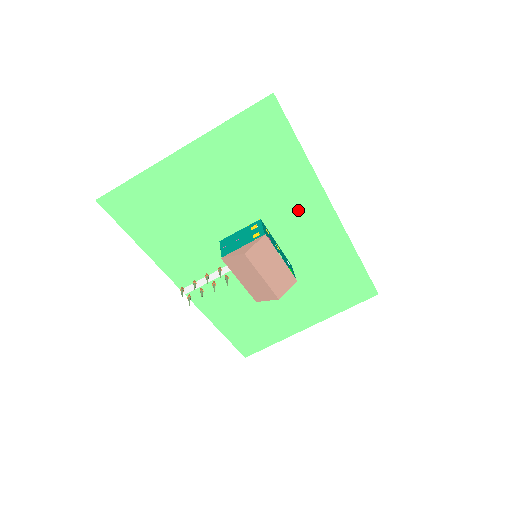
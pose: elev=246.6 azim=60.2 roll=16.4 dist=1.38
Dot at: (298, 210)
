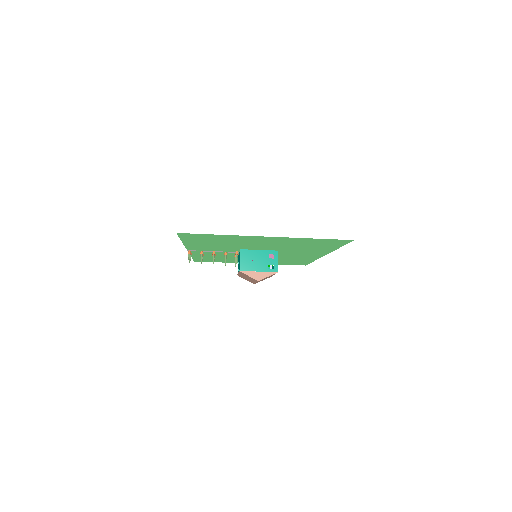
Dot at: (305, 252)
